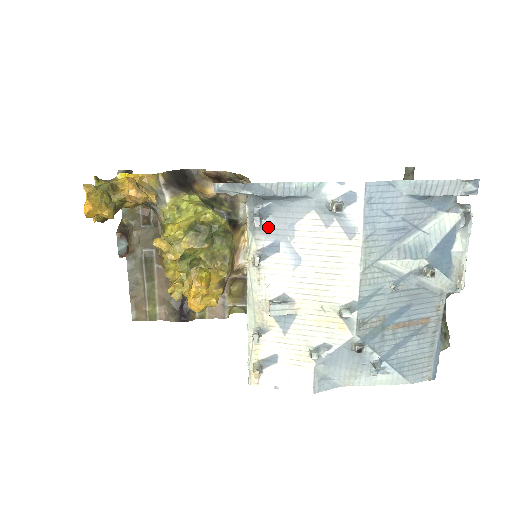
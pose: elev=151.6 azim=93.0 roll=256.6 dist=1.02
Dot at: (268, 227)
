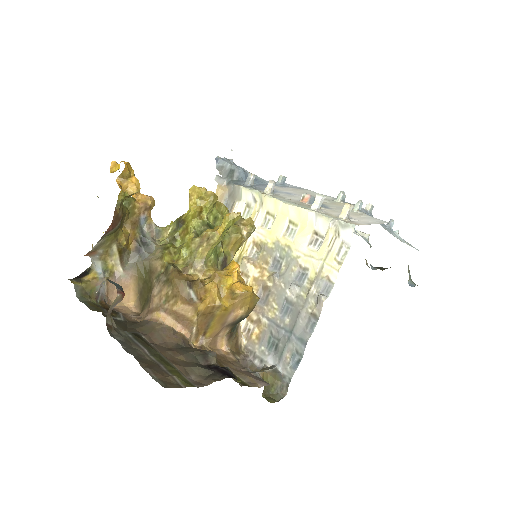
Dot at: (258, 188)
